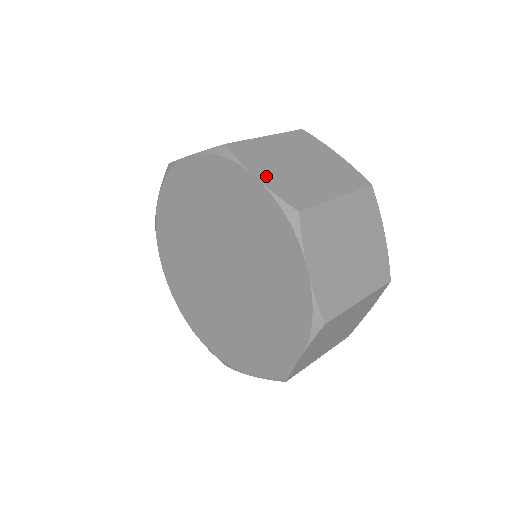
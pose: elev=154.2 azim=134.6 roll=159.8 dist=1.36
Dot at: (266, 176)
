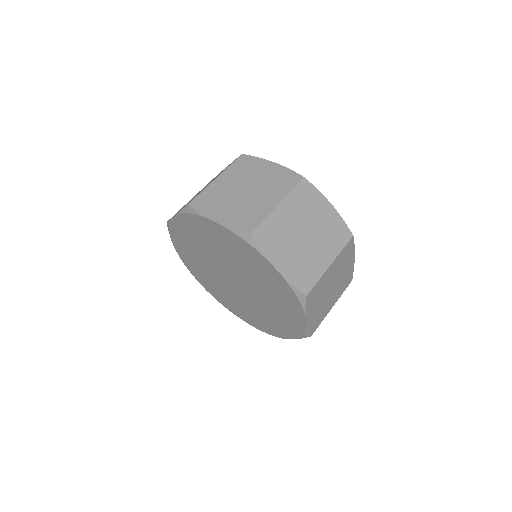
Dot at: (312, 315)
